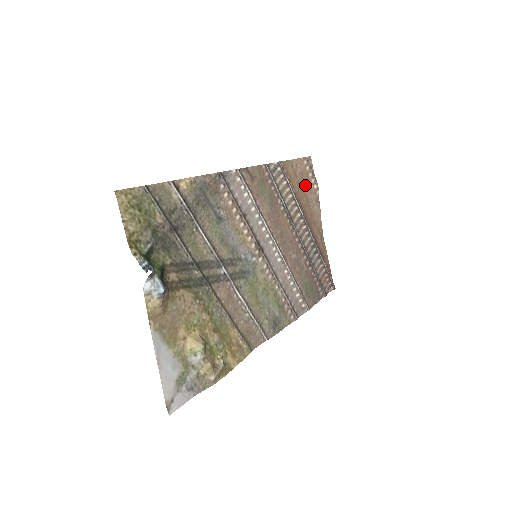
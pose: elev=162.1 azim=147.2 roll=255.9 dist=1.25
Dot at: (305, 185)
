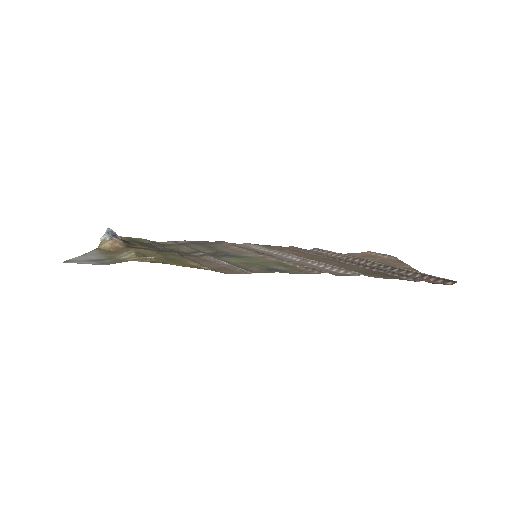
Dot at: (371, 259)
